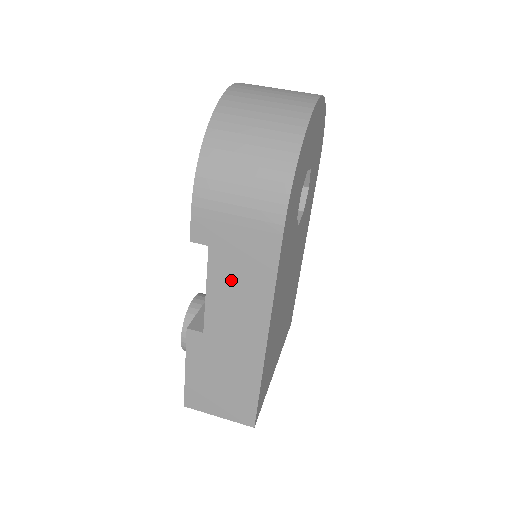
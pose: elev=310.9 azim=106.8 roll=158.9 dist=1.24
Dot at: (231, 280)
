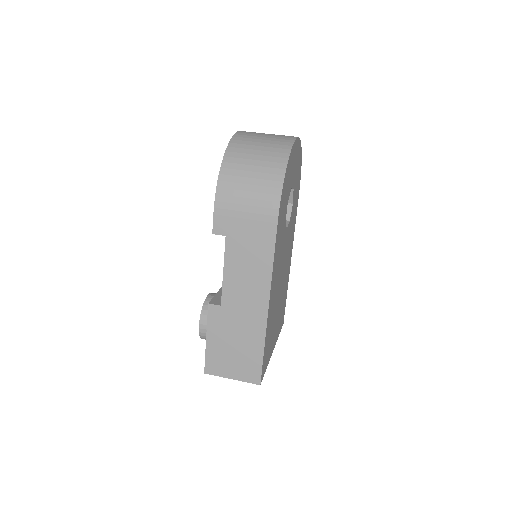
Dot at: (242, 261)
